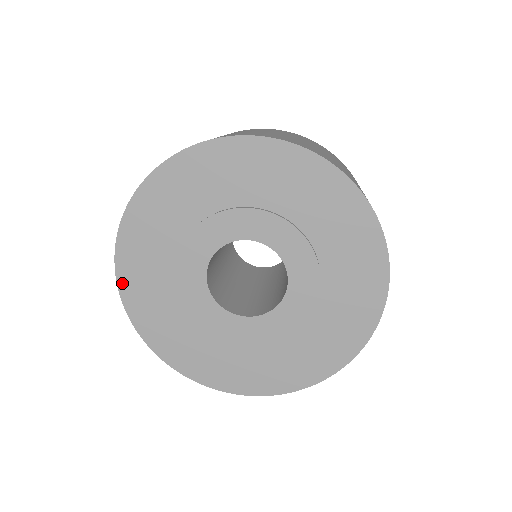
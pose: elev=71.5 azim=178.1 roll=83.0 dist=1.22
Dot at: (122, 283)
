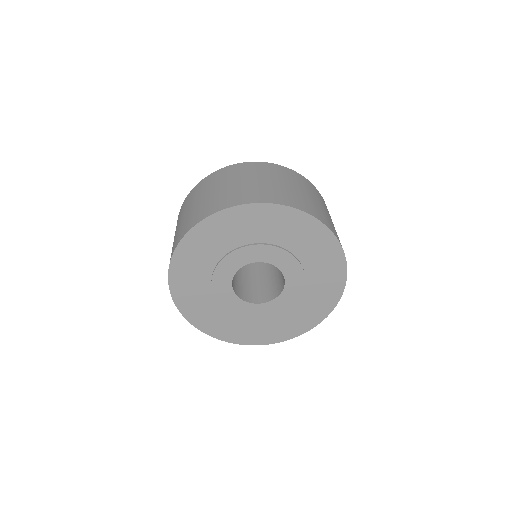
Dot at: (184, 242)
